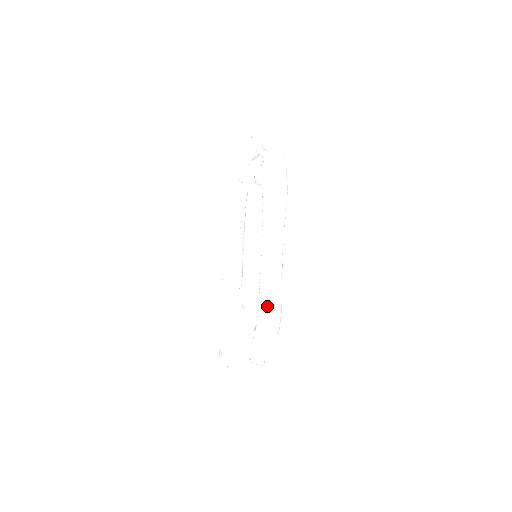
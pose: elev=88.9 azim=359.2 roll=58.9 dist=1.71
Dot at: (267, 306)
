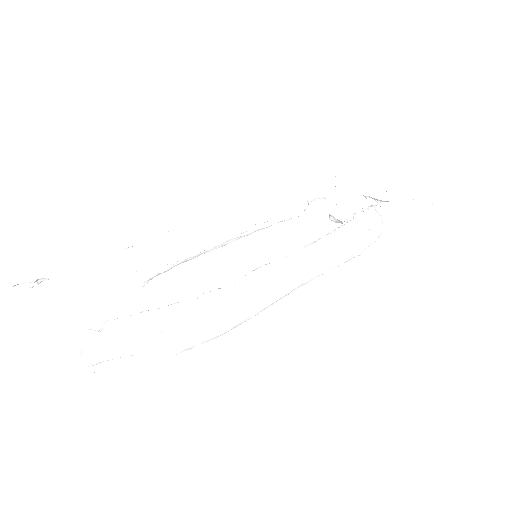
Dot at: (226, 302)
